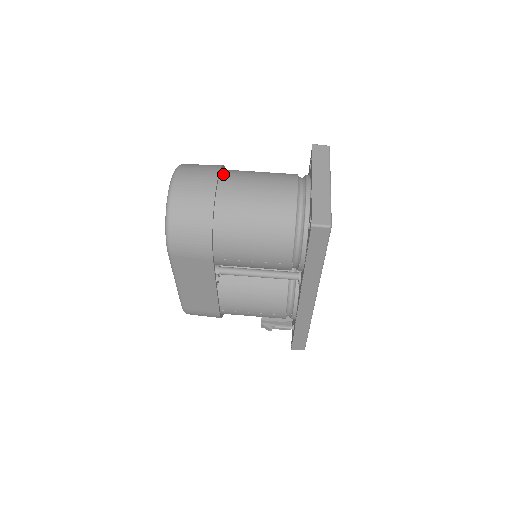
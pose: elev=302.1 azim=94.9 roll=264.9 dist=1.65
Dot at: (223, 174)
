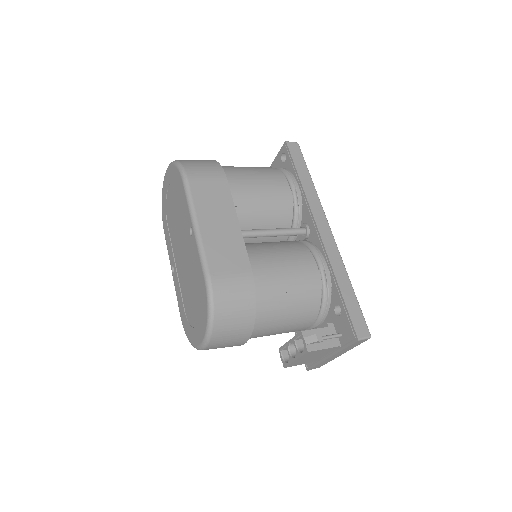
Dot at: occluded
